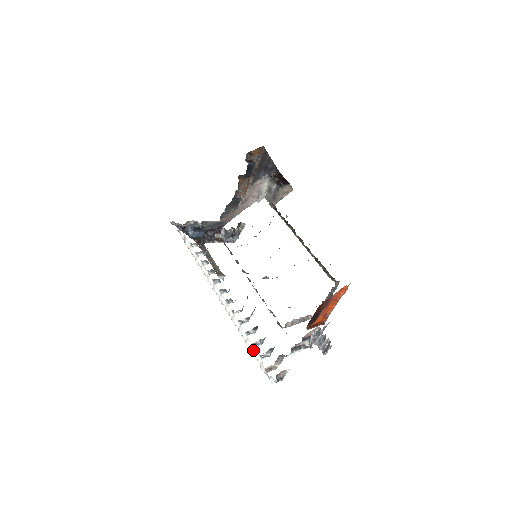
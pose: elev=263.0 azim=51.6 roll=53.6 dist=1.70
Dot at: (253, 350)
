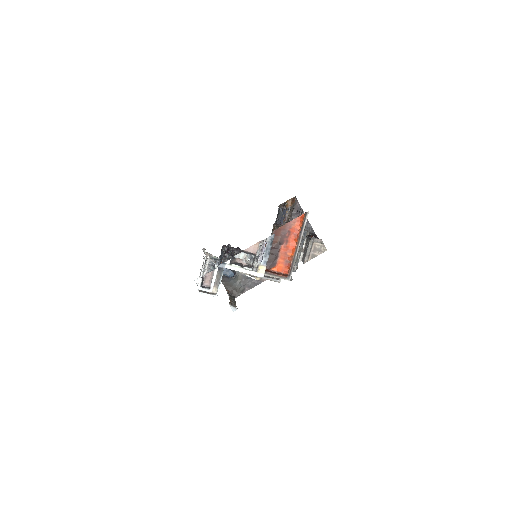
Dot at: (199, 276)
